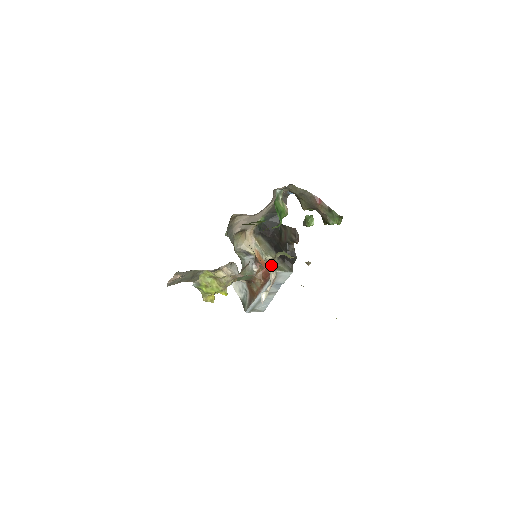
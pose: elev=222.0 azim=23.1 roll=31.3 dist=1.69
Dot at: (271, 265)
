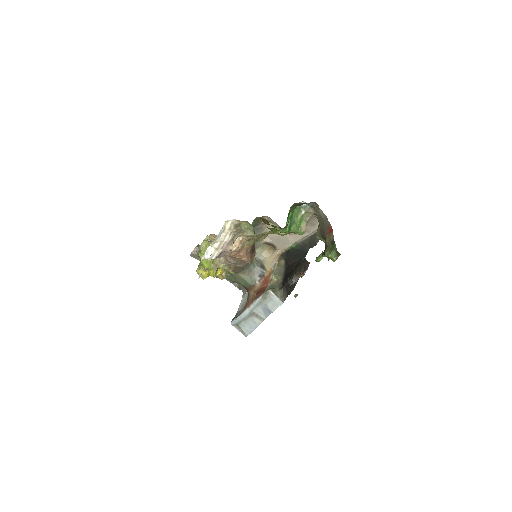
Dot at: (230, 224)
